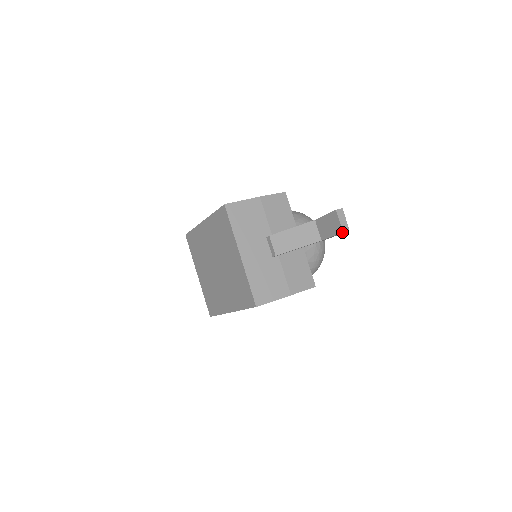
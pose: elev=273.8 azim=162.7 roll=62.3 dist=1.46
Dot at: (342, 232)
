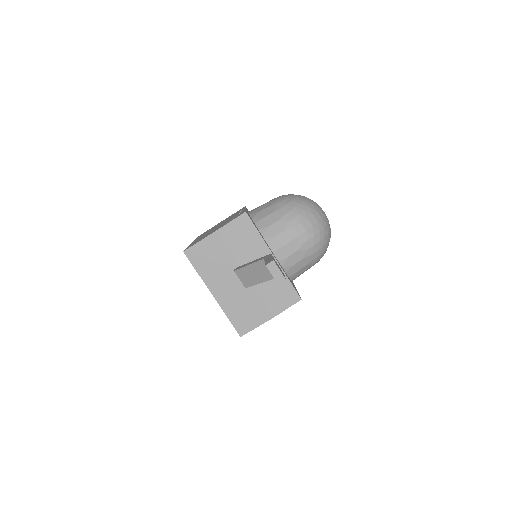
Dot at: (279, 285)
